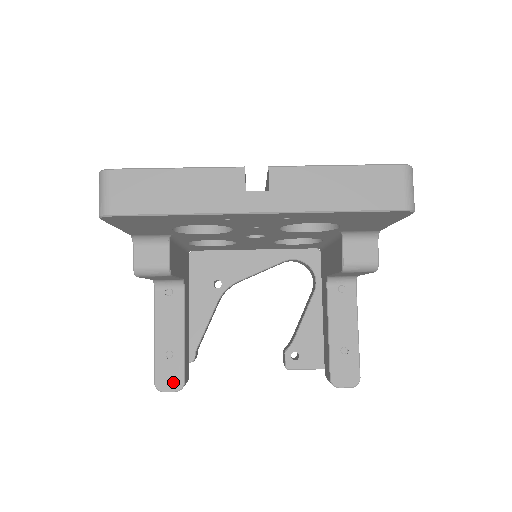
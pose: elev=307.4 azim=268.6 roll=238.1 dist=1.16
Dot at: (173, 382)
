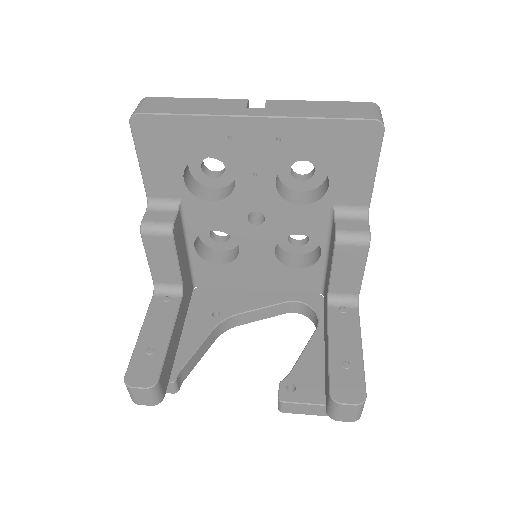
Dot at: (146, 378)
